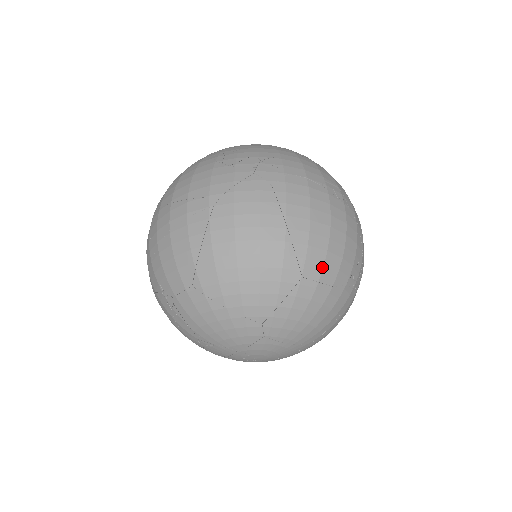
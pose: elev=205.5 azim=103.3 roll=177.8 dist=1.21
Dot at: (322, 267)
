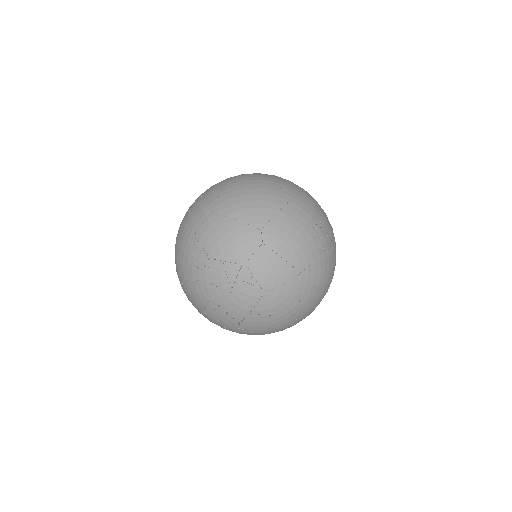
Dot at: (301, 204)
